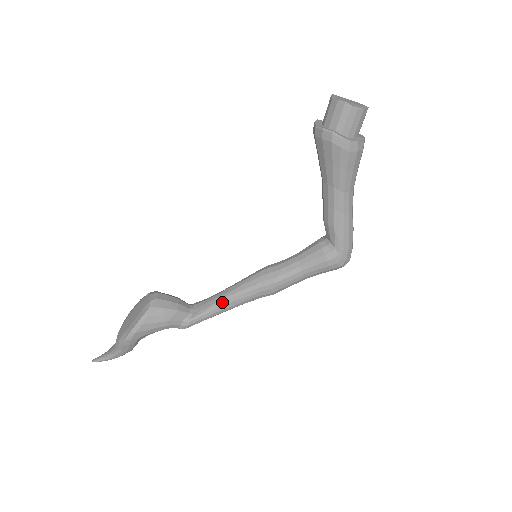
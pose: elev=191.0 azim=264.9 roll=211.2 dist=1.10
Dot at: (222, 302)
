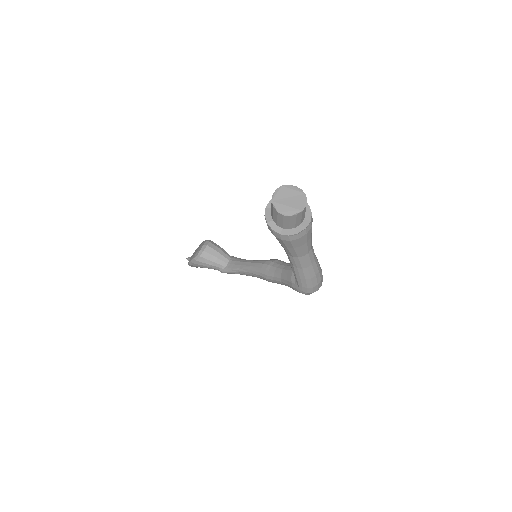
Dot at: (240, 270)
